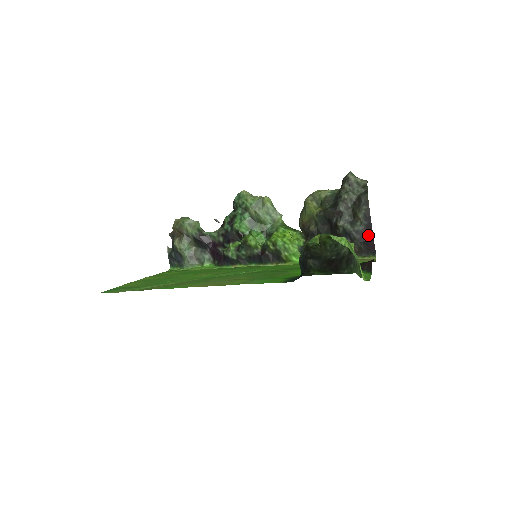
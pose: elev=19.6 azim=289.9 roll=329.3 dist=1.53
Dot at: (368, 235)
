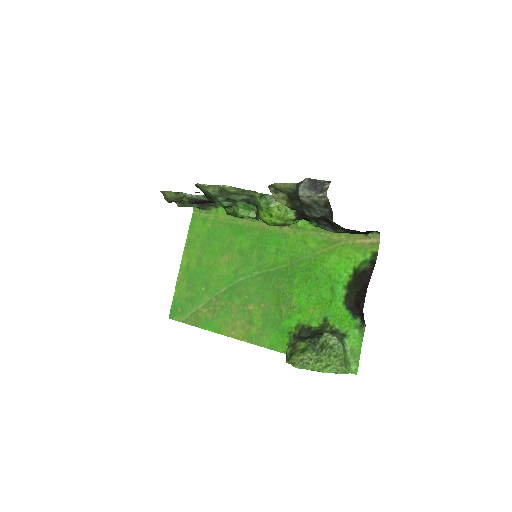
Dot at: (358, 233)
